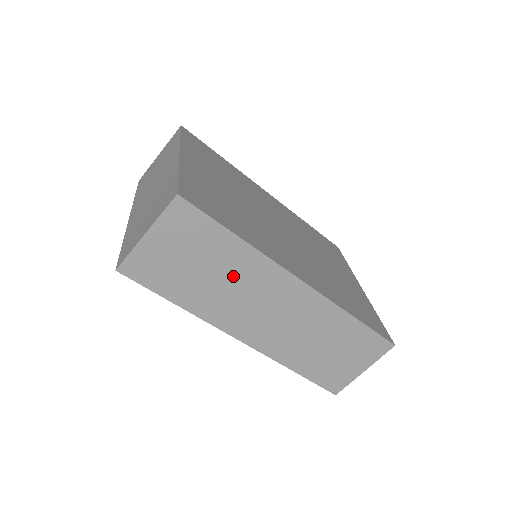
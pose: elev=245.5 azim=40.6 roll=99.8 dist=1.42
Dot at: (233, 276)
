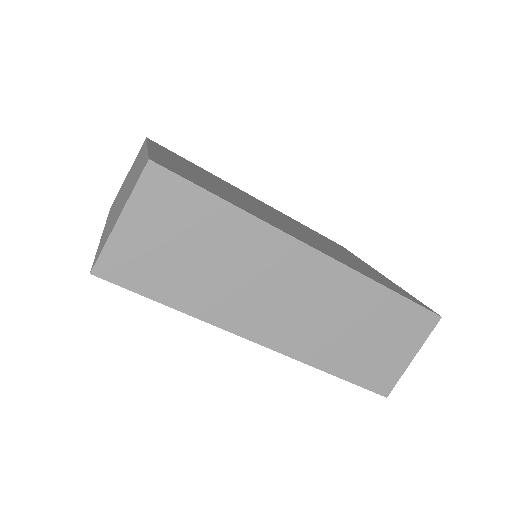
Dot at: (234, 257)
